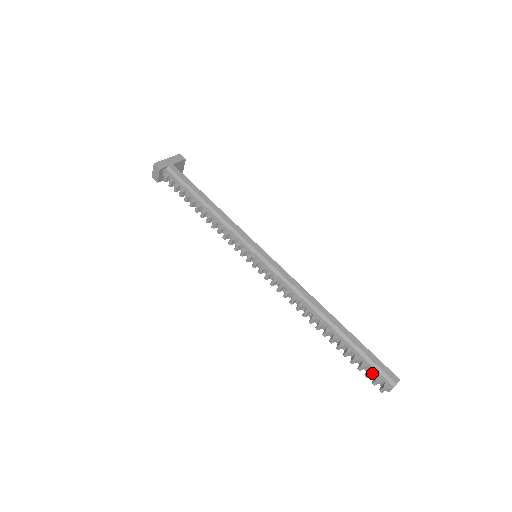
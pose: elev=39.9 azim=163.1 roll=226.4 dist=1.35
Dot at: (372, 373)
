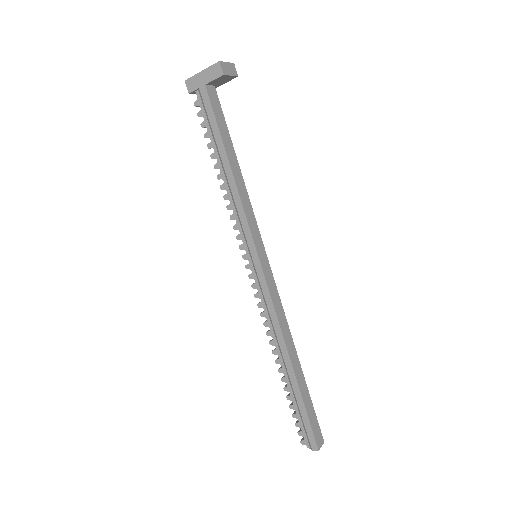
Dot at: (297, 426)
